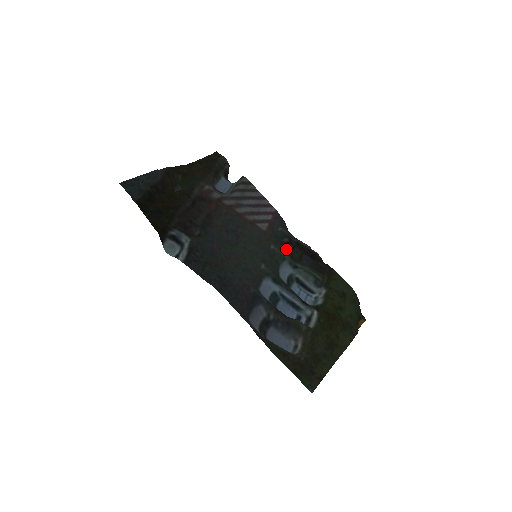
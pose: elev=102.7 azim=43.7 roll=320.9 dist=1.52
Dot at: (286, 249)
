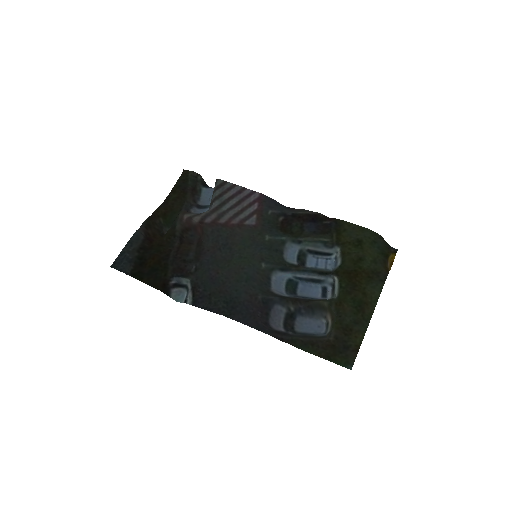
Dot at: (284, 229)
